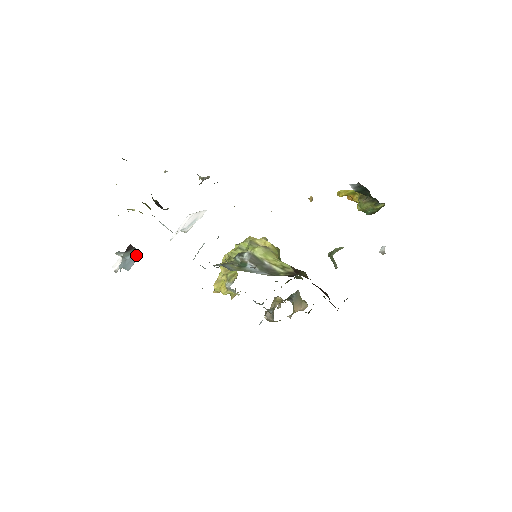
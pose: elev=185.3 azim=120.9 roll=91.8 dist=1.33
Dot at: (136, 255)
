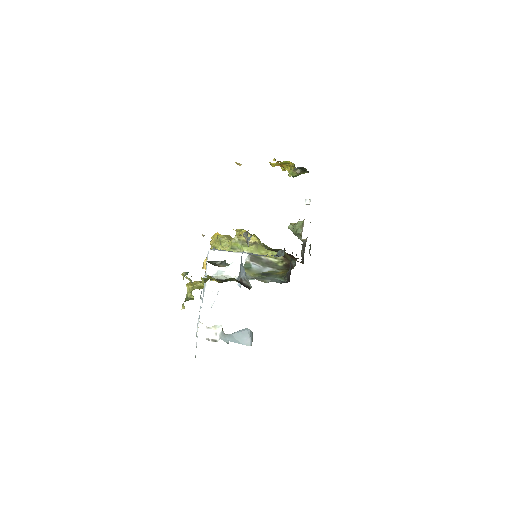
Dot at: (245, 331)
